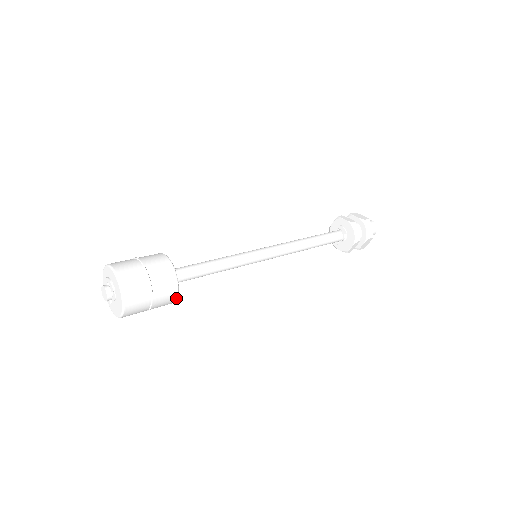
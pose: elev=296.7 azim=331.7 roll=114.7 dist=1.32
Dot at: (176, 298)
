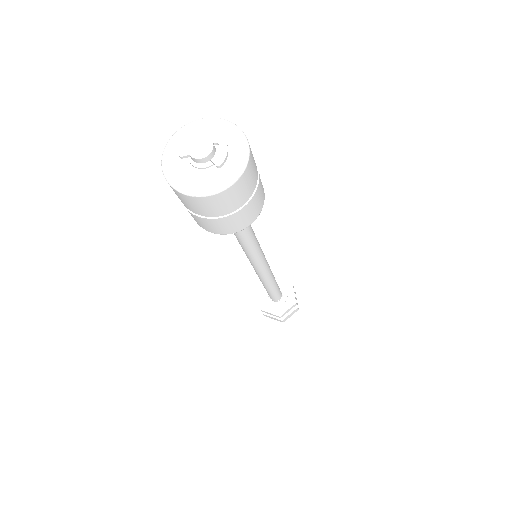
Dot at: (215, 233)
